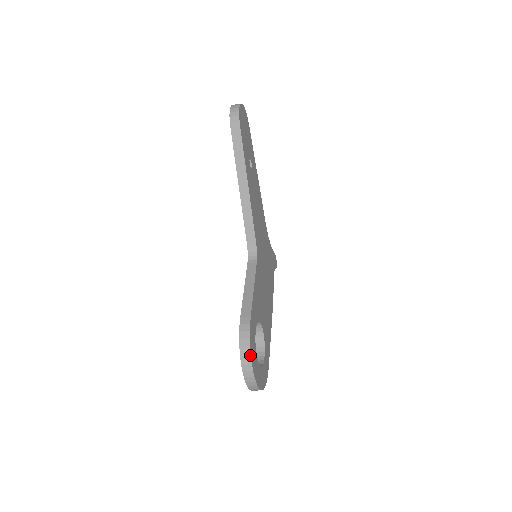
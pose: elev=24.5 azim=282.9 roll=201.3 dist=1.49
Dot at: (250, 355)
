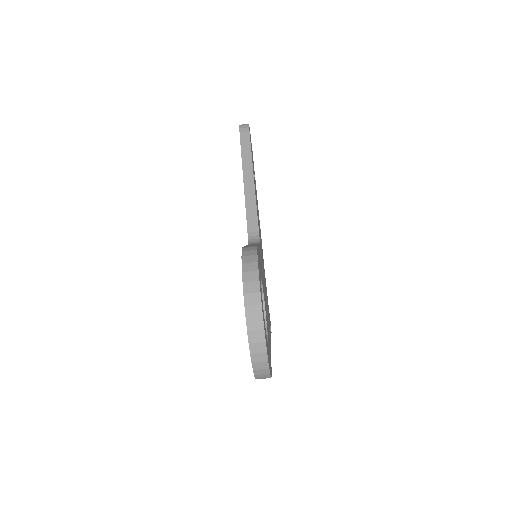
Dot at: (257, 270)
